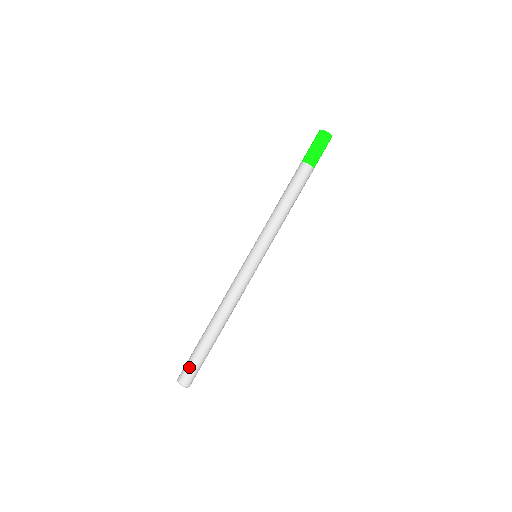
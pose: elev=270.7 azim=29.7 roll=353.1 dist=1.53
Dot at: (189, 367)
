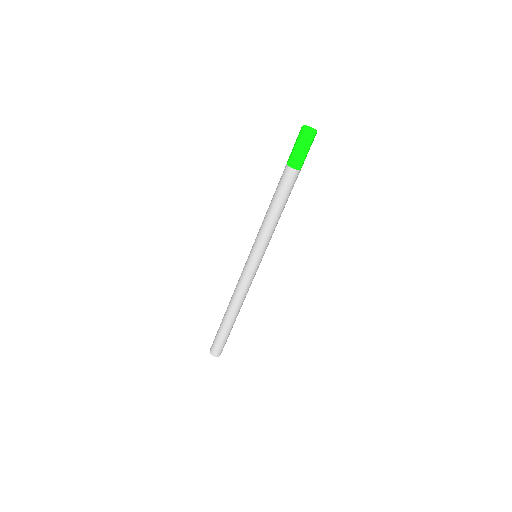
Dot at: (222, 346)
